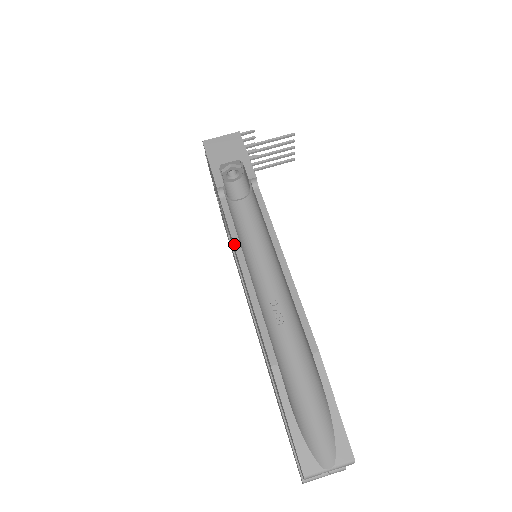
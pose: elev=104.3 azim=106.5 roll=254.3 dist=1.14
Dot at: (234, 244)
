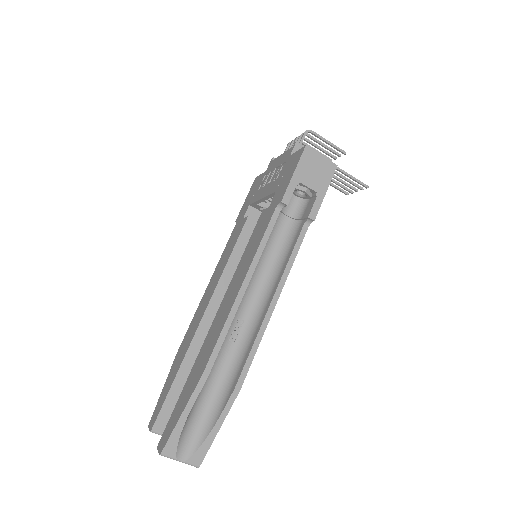
Dot at: (254, 259)
